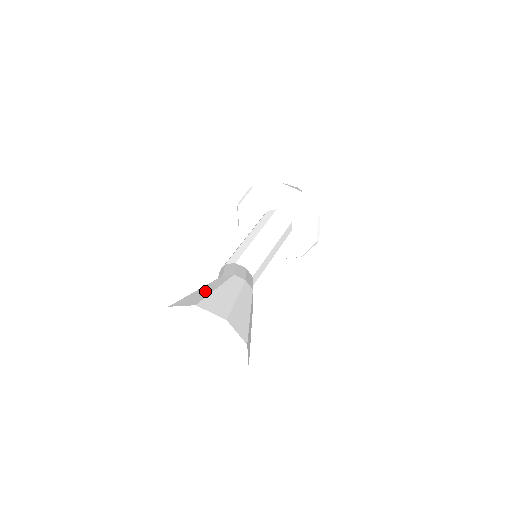
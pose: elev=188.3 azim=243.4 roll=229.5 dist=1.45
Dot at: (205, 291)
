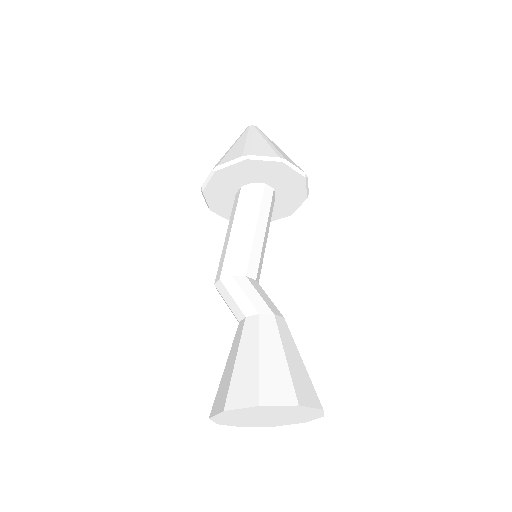
Dot at: (276, 363)
